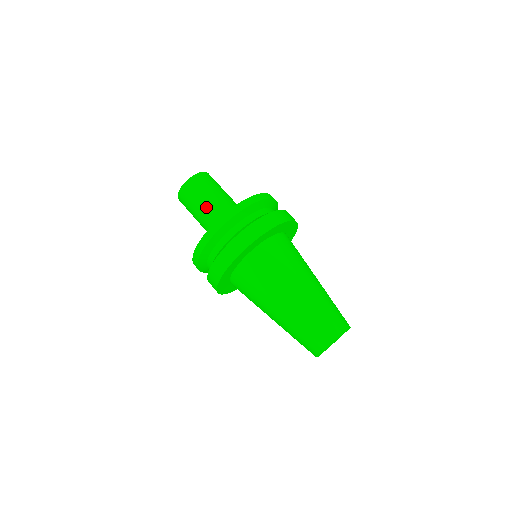
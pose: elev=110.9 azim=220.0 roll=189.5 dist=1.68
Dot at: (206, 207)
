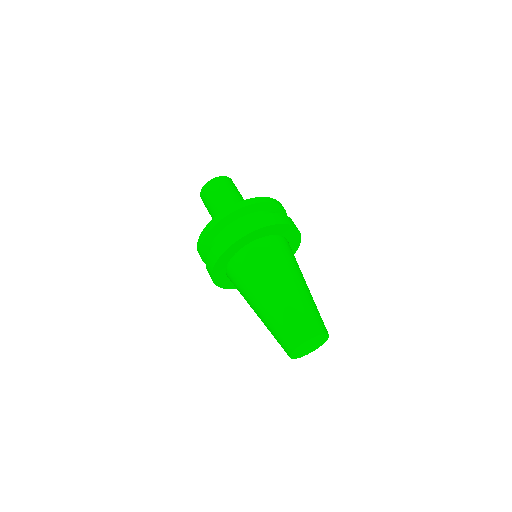
Dot at: (234, 198)
